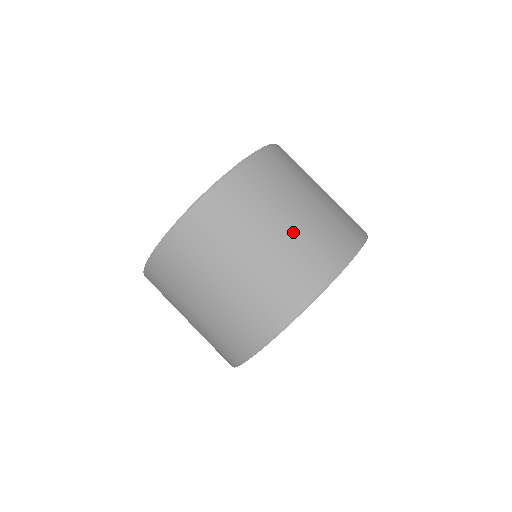
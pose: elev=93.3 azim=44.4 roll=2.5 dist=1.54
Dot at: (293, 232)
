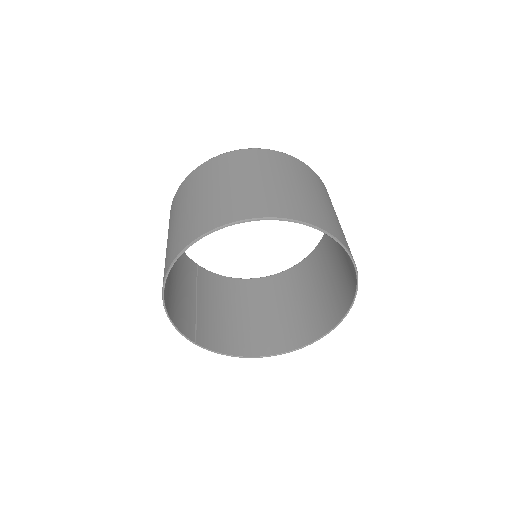
Dot at: (224, 192)
